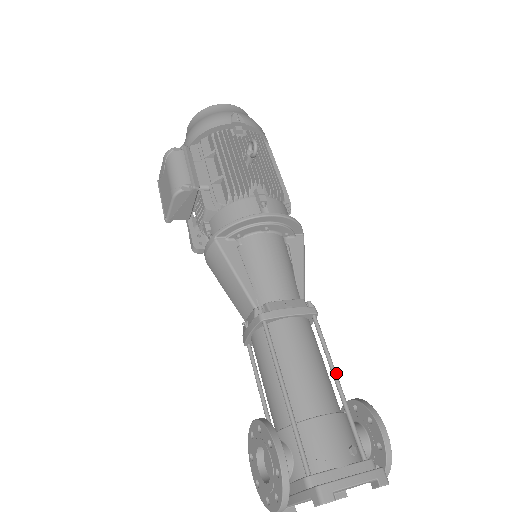
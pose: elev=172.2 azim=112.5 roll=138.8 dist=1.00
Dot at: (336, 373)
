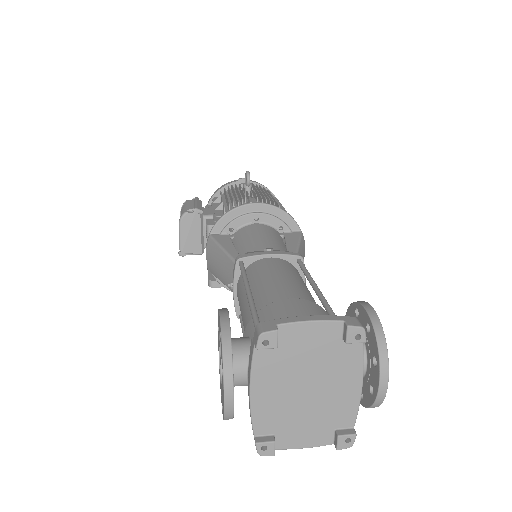
Dot at: (316, 285)
